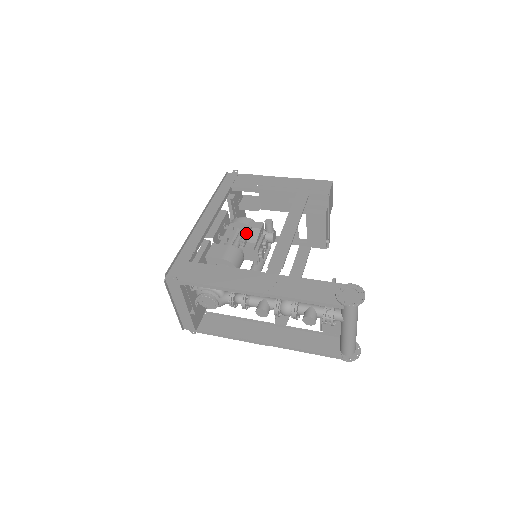
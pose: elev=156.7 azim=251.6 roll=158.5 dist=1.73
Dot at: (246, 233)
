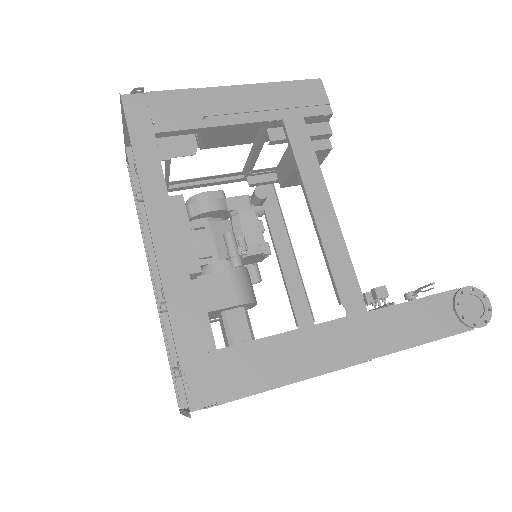
Dot at: (227, 223)
